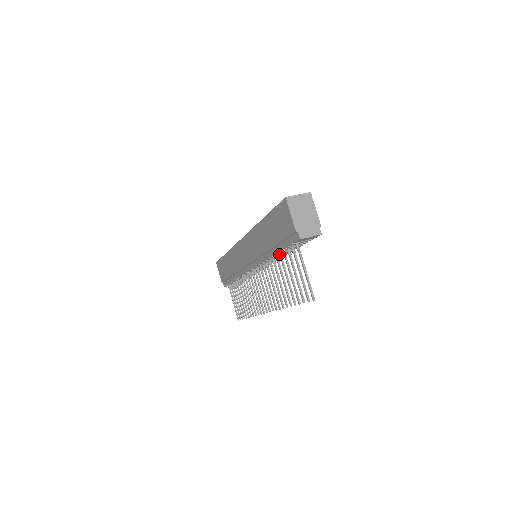
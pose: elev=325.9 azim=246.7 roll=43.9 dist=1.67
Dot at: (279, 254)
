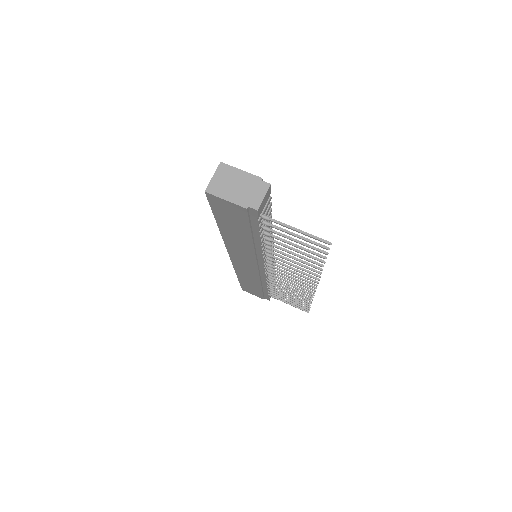
Dot at: (263, 238)
